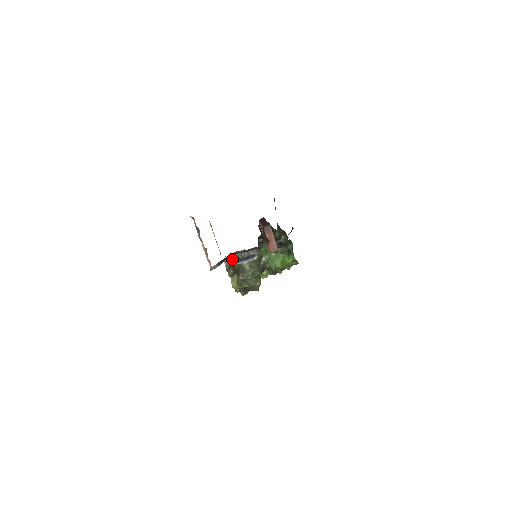
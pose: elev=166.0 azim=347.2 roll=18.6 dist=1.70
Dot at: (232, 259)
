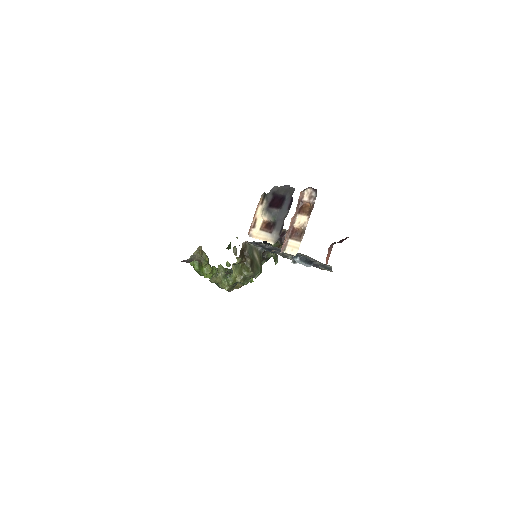
Dot at: (302, 255)
